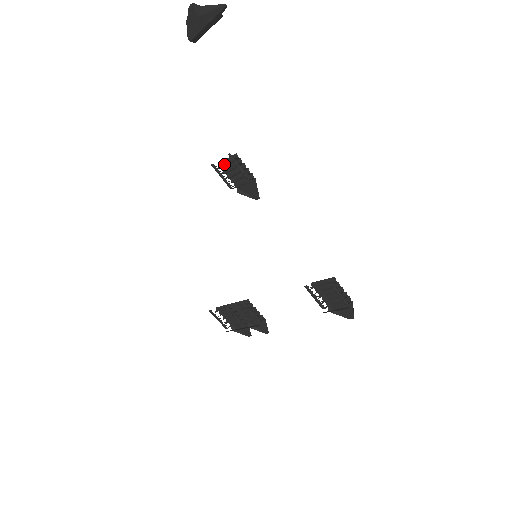
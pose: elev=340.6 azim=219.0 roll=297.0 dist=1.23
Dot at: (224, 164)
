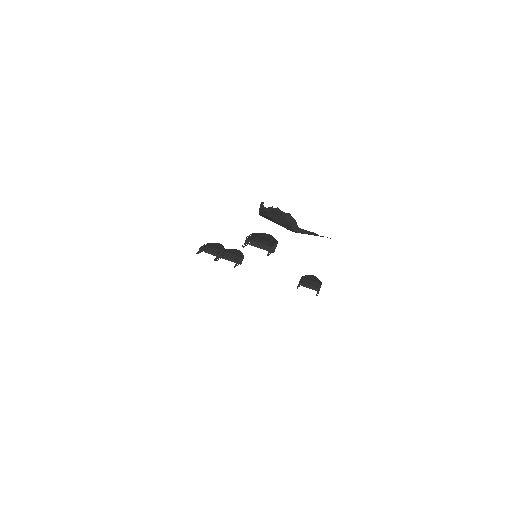
Dot at: occluded
